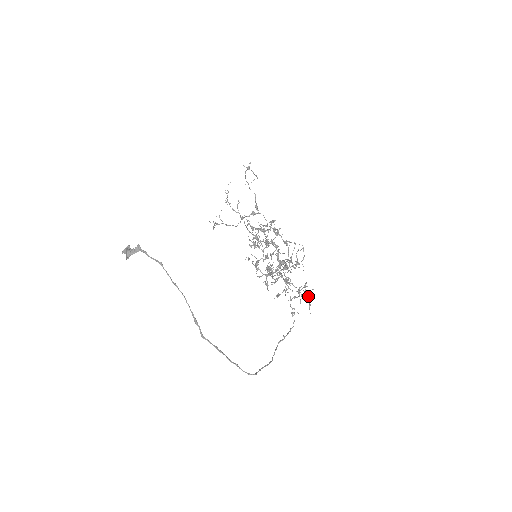
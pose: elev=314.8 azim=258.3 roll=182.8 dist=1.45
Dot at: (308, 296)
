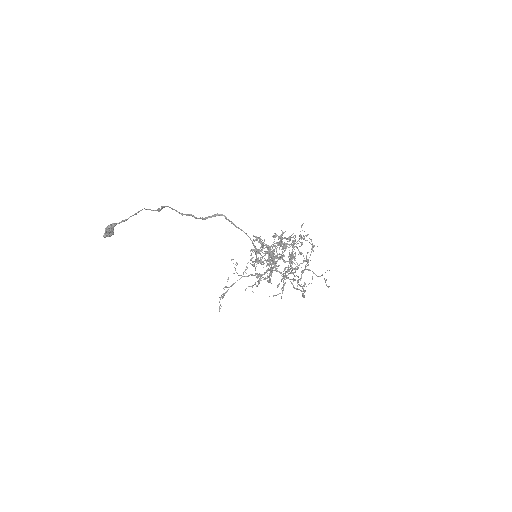
Dot at: (322, 274)
